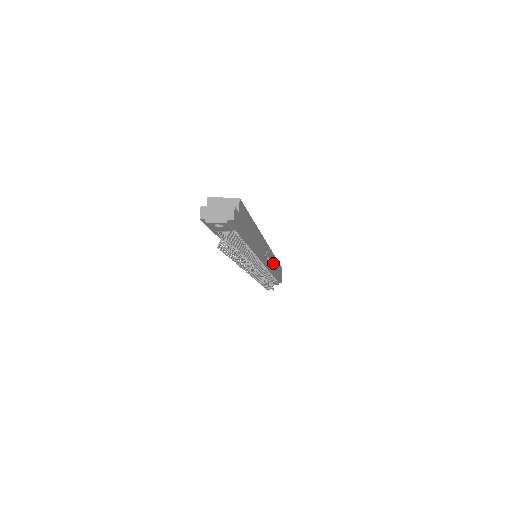
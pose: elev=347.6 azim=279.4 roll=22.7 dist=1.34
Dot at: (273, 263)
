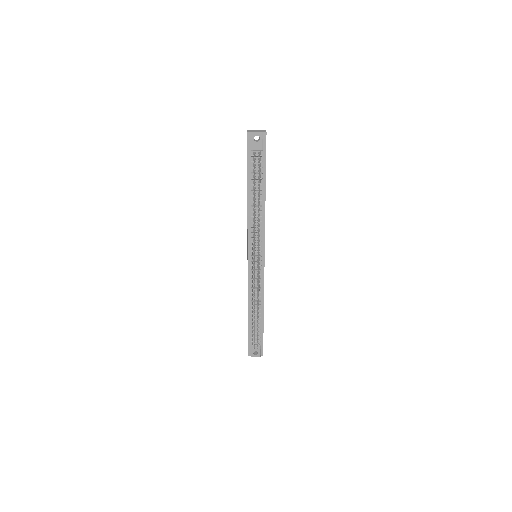
Dot at: occluded
